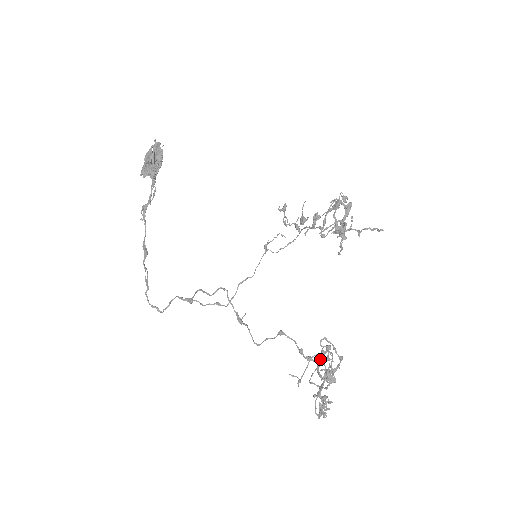
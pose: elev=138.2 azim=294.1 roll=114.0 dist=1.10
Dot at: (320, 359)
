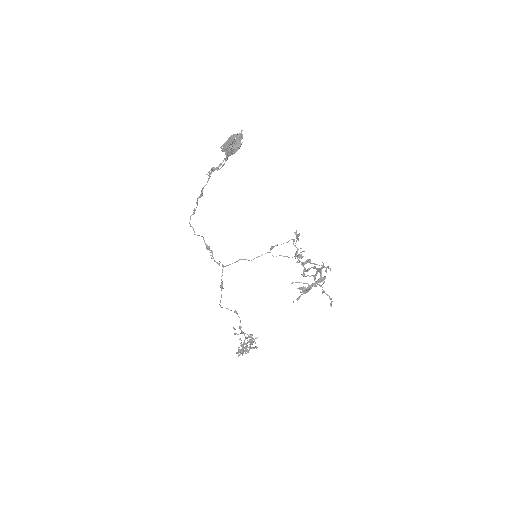
Dot at: (248, 337)
